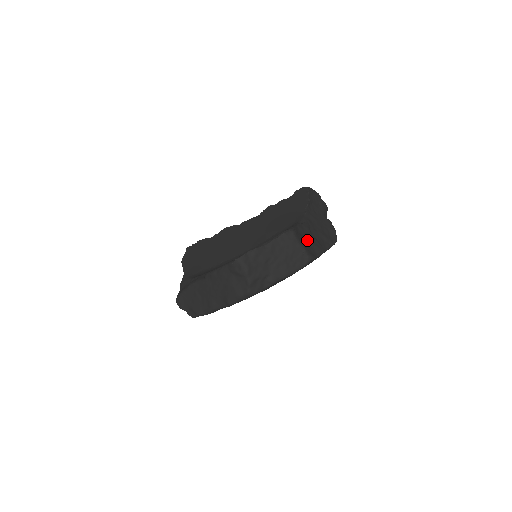
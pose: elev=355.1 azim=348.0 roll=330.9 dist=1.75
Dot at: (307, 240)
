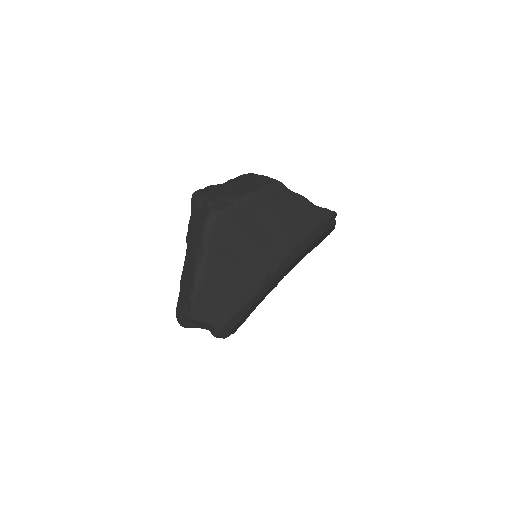
Dot at: occluded
